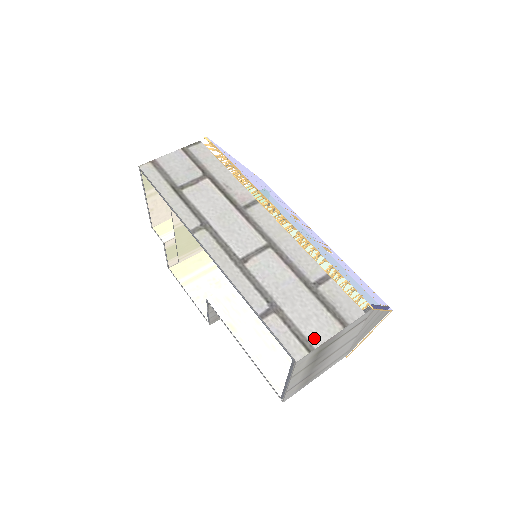
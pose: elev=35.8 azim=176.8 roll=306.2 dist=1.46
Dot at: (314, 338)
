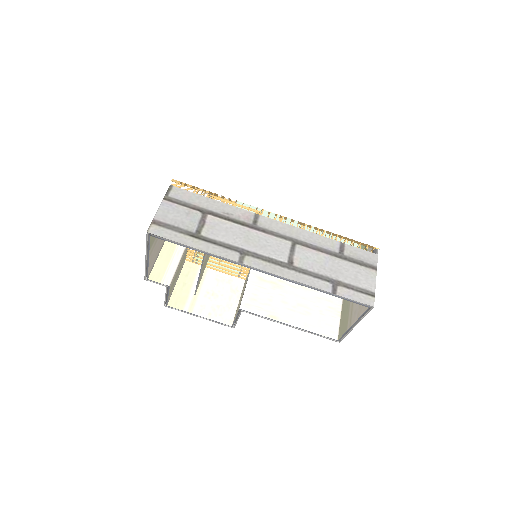
Dot at: (369, 287)
